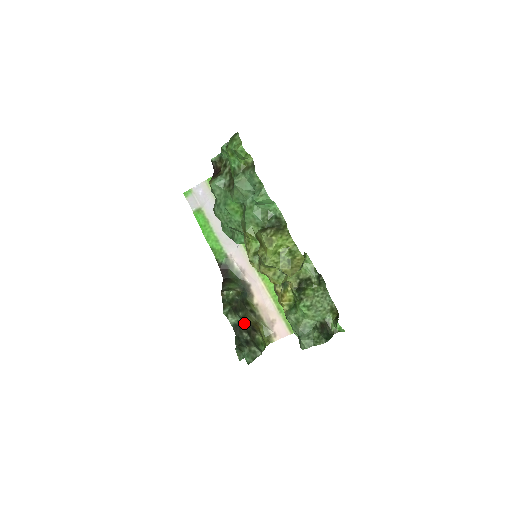
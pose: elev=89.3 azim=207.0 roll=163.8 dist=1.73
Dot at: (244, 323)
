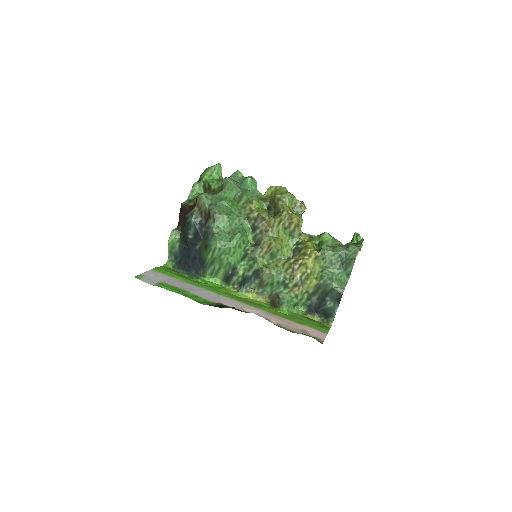
Dot at: occluded
